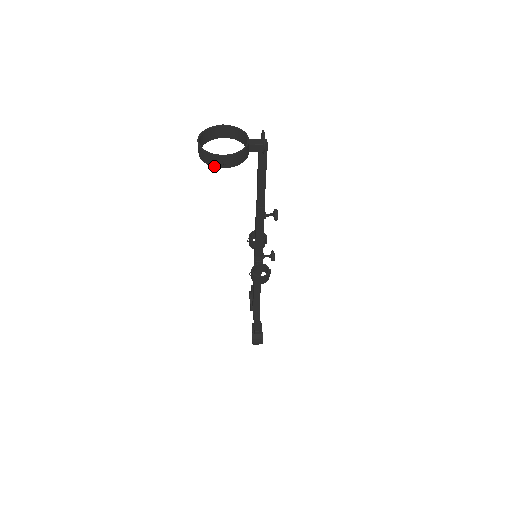
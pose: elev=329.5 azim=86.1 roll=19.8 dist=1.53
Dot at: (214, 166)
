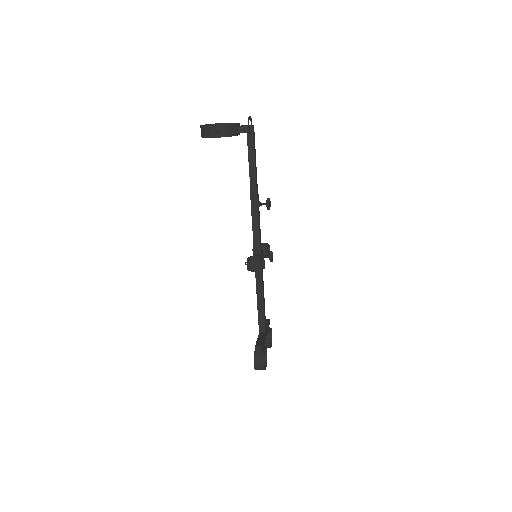
Dot at: (209, 137)
